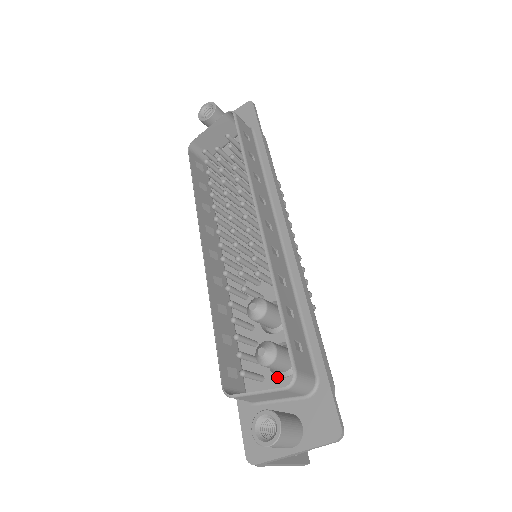
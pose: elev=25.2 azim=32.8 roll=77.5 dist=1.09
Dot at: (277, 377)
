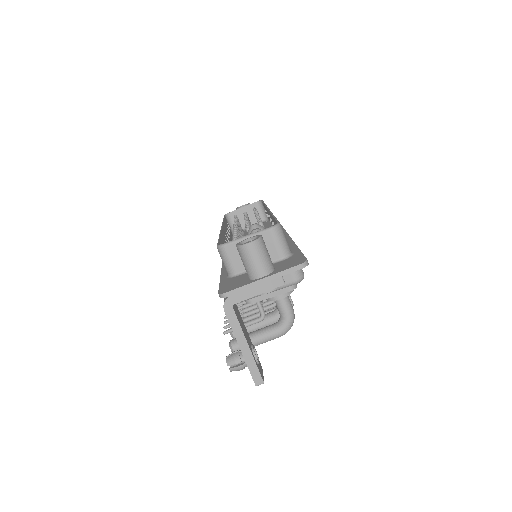
Dot at: occluded
